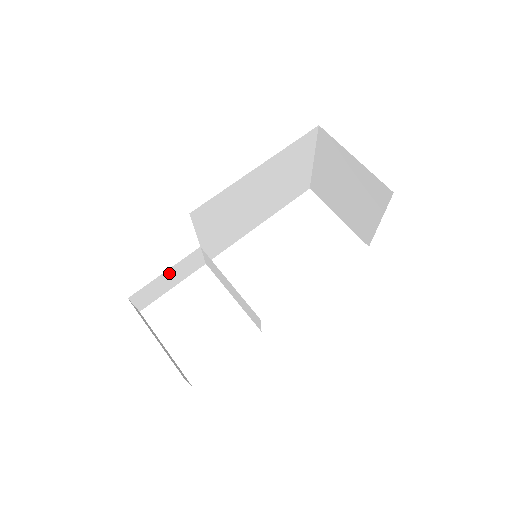
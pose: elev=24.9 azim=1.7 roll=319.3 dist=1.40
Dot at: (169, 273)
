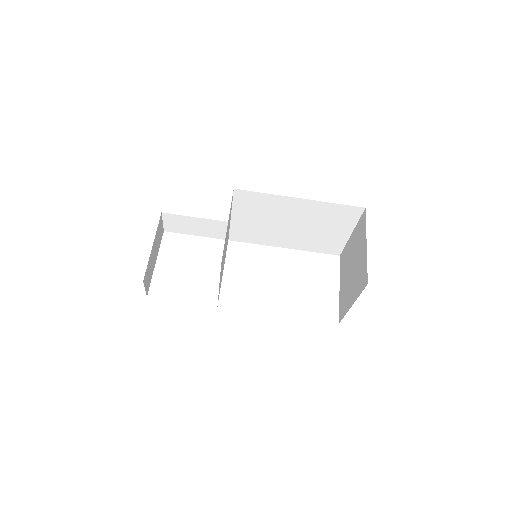
Dot at: (199, 221)
